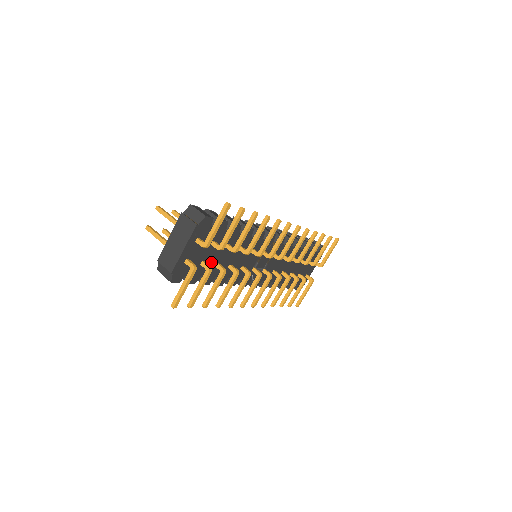
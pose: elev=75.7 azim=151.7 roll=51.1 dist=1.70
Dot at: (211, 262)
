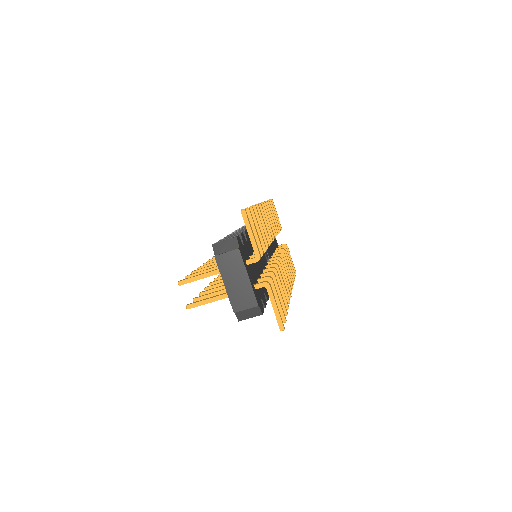
Dot at: (259, 277)
